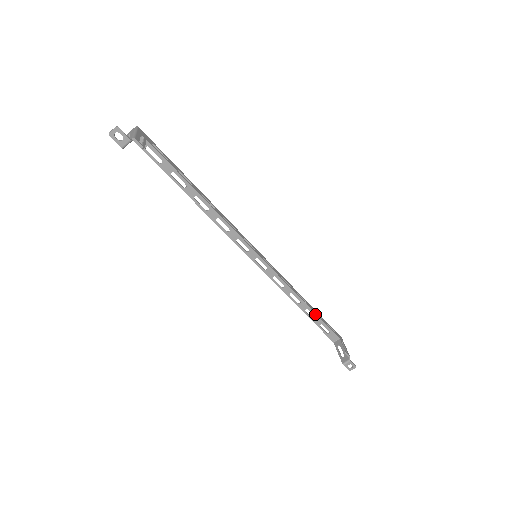
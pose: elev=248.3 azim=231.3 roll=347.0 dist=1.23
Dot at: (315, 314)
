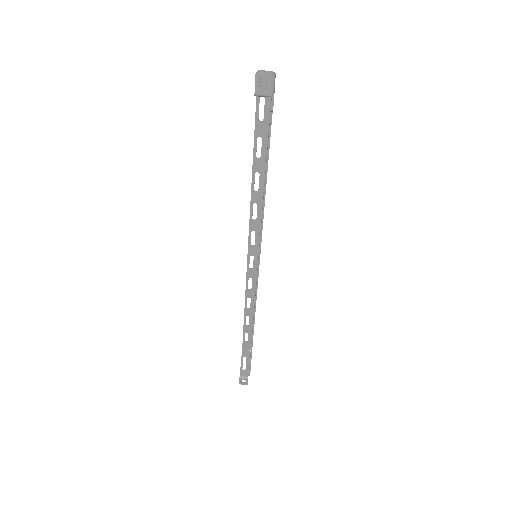
Dot at: (253, 327)
